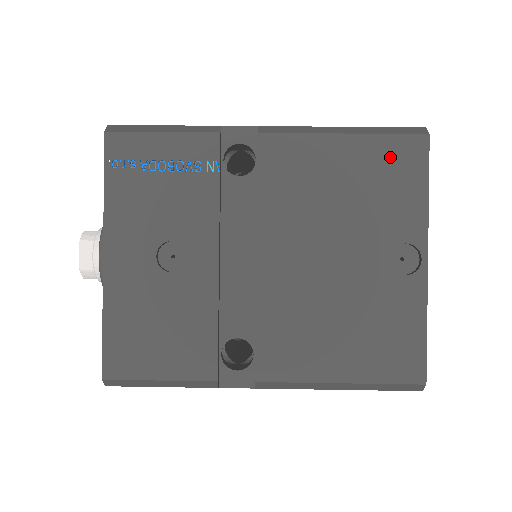
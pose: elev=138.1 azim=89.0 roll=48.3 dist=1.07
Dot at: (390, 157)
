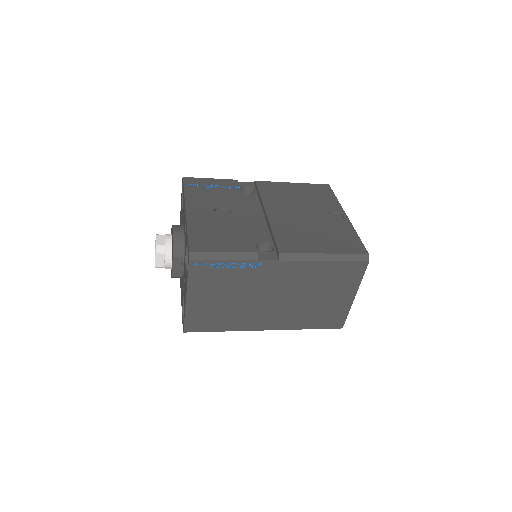
Dot at: (315, 189)
